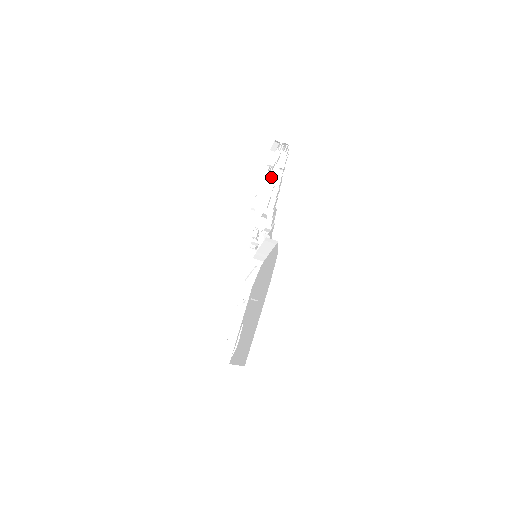
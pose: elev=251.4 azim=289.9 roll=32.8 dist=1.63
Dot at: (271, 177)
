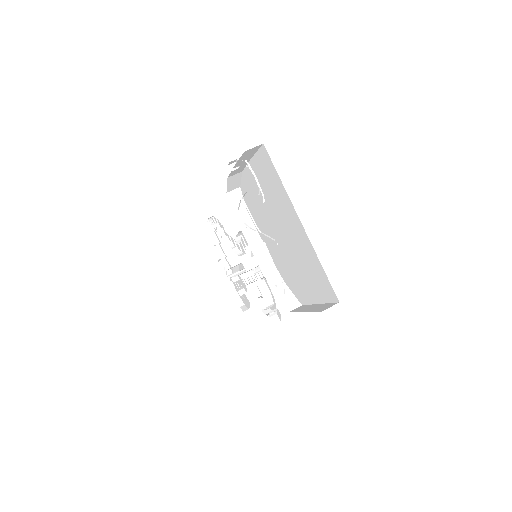
Dot at: occluded
